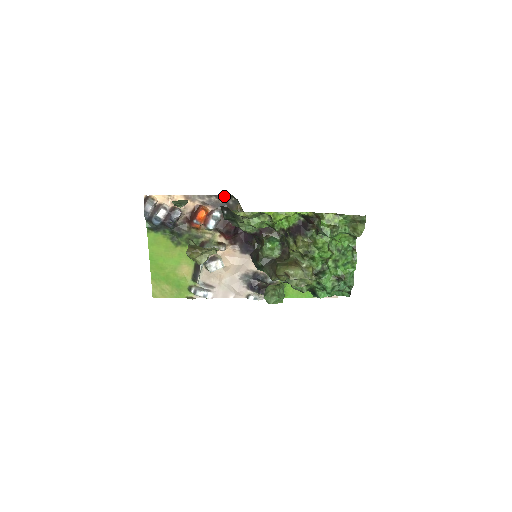
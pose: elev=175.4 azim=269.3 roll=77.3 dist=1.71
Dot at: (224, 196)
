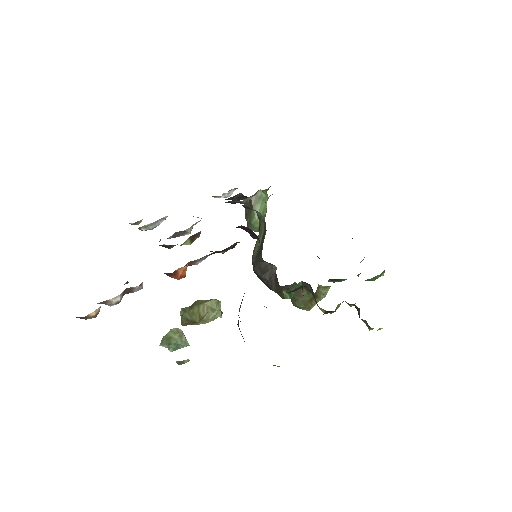
Dot at: occluded
